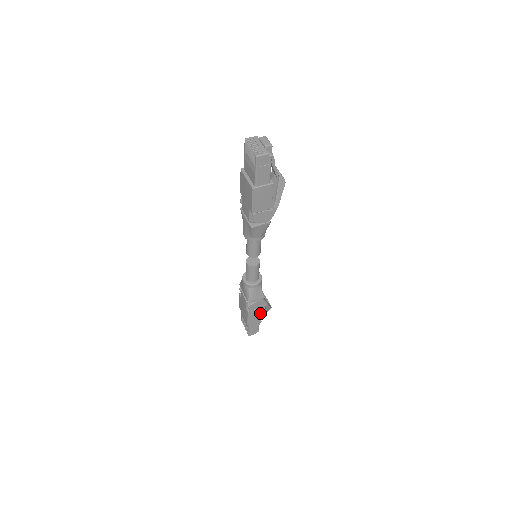
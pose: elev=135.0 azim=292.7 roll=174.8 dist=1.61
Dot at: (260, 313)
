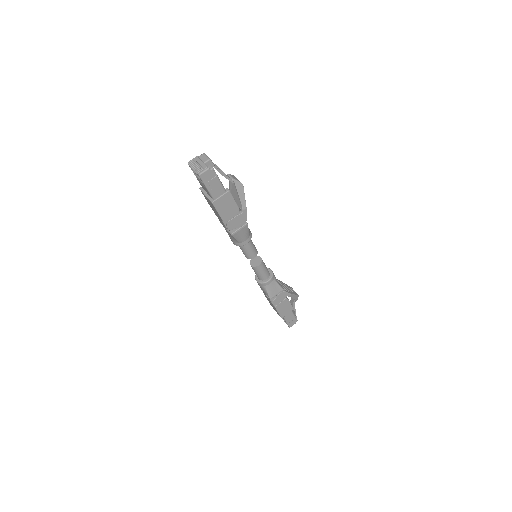
Dot at: (288, 304)
